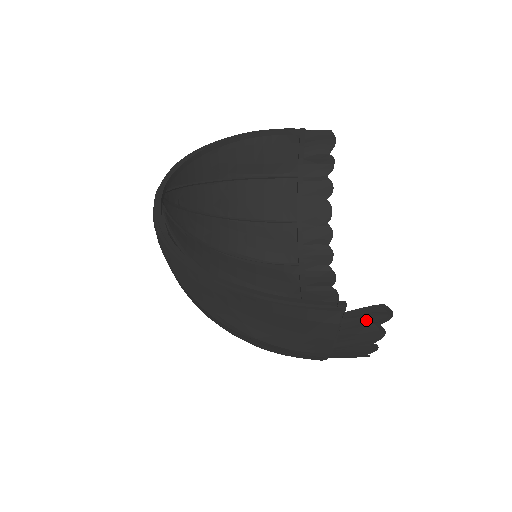
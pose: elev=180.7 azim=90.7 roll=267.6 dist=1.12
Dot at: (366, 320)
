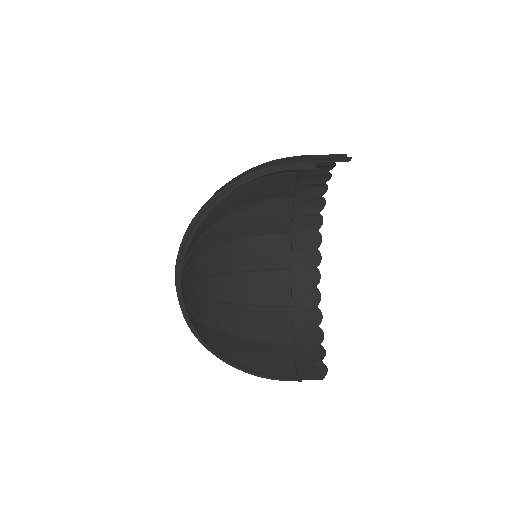
Dot at: (314, 367)
